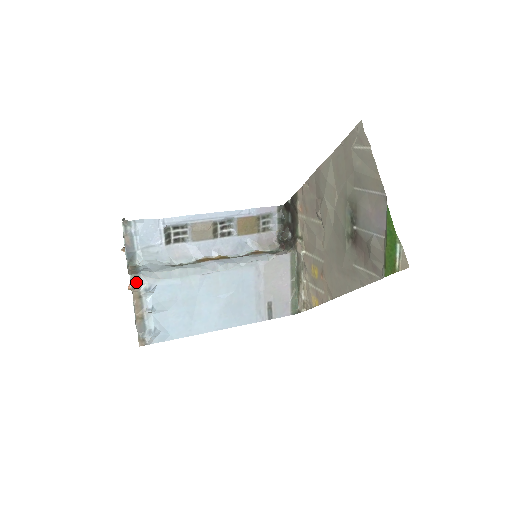
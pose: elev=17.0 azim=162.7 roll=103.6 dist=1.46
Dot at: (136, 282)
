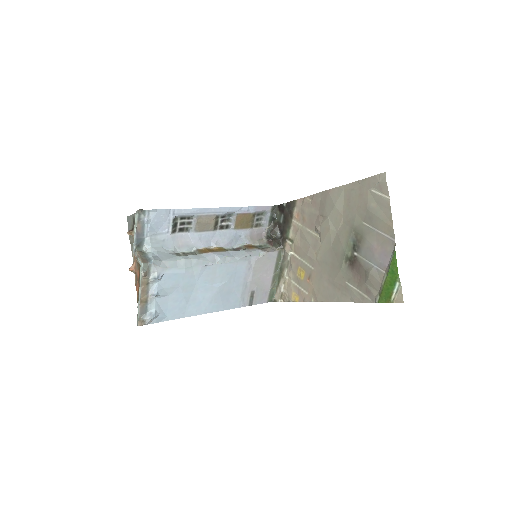
Dot at: (147, 270)
